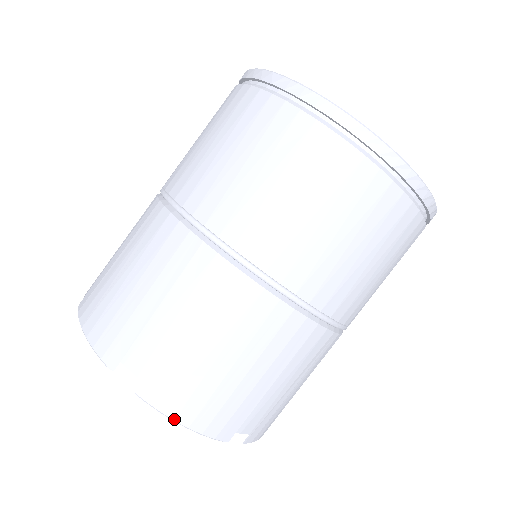
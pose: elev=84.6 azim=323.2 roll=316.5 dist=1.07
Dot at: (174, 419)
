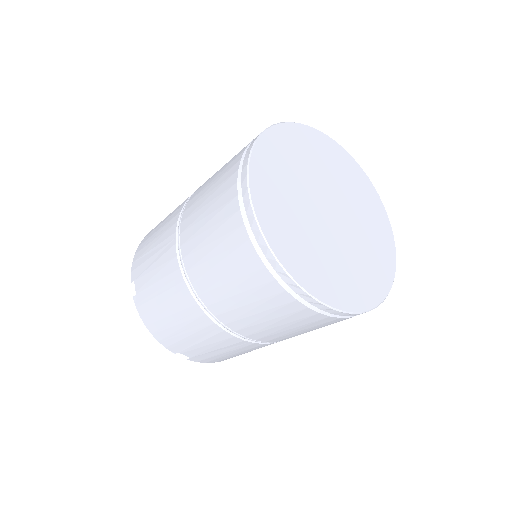
Dot at: occluded
